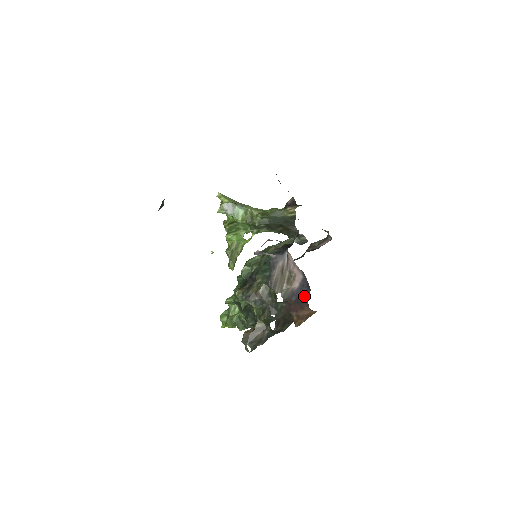
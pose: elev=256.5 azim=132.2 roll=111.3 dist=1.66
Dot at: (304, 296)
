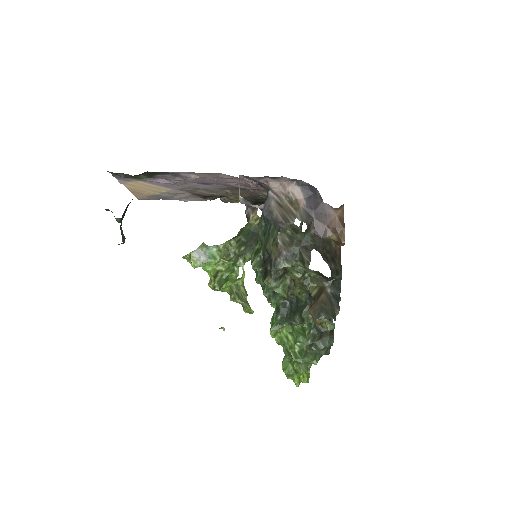
Dot at: (318, 202)
